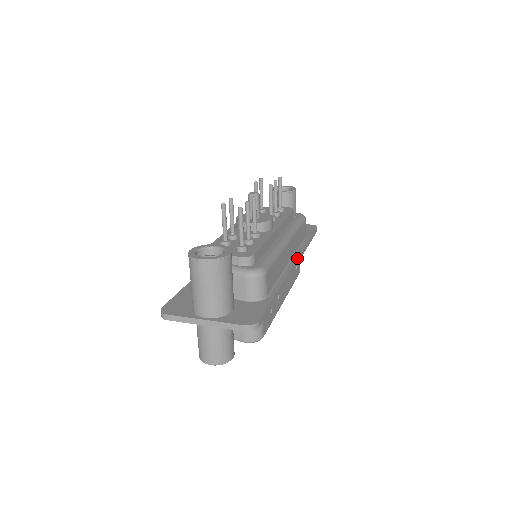
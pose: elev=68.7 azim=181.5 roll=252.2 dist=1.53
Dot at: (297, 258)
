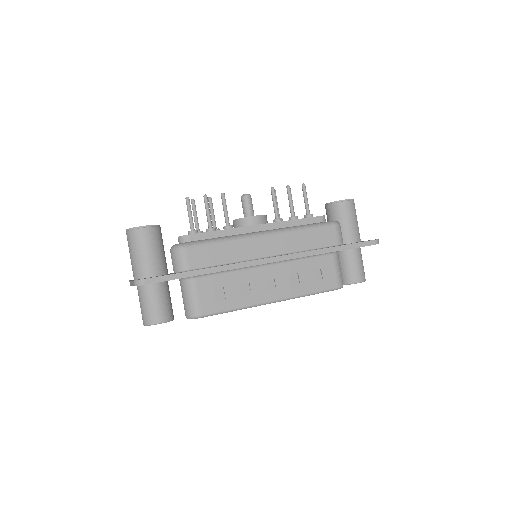
Dot at: (281, 255)
